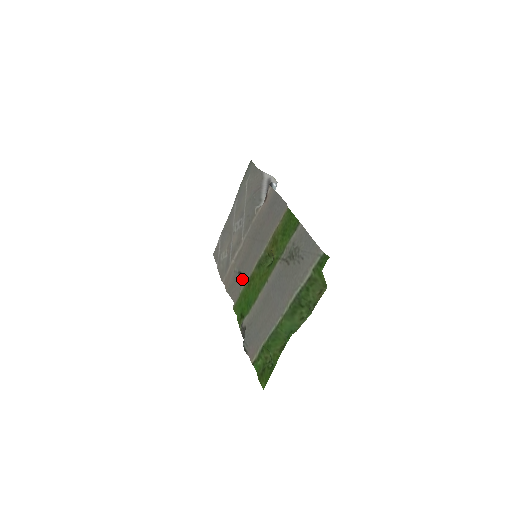
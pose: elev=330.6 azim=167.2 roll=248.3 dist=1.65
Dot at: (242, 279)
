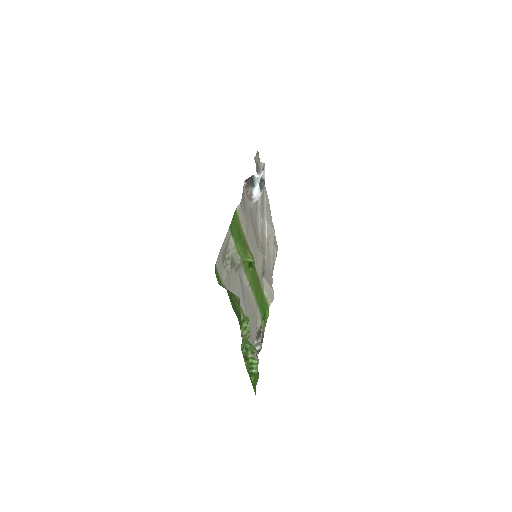
Dot at: (262, 279)
